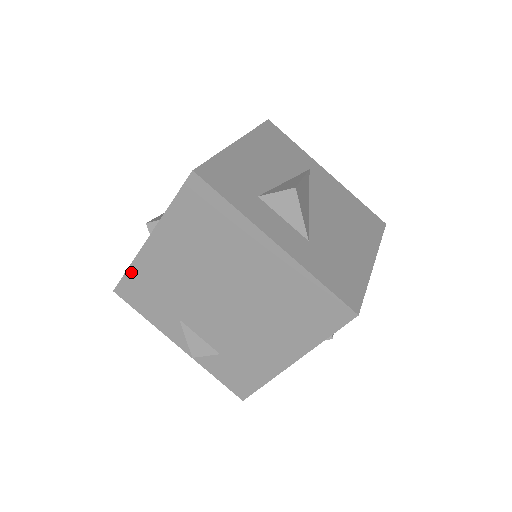
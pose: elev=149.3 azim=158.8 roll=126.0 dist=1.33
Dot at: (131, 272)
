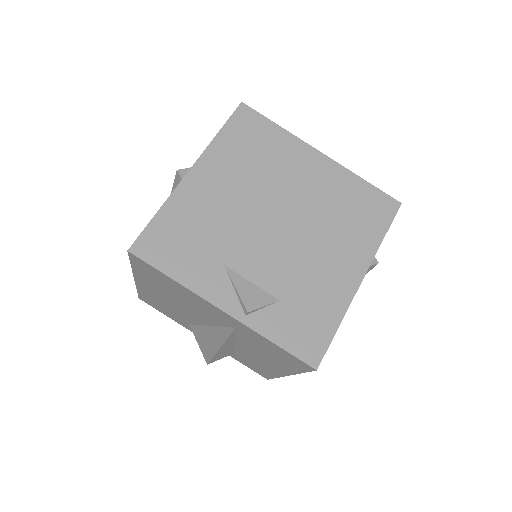
Dot at: (161, 216)
